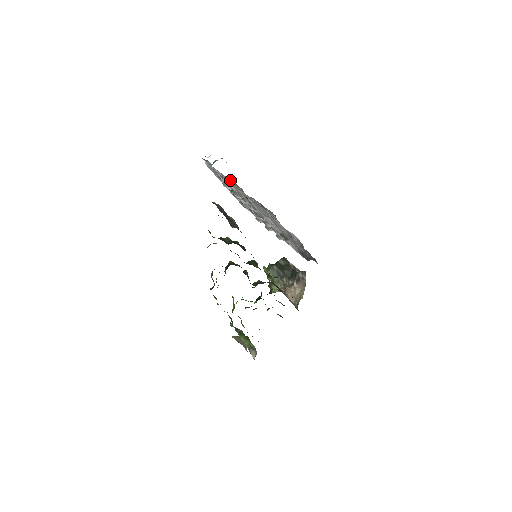
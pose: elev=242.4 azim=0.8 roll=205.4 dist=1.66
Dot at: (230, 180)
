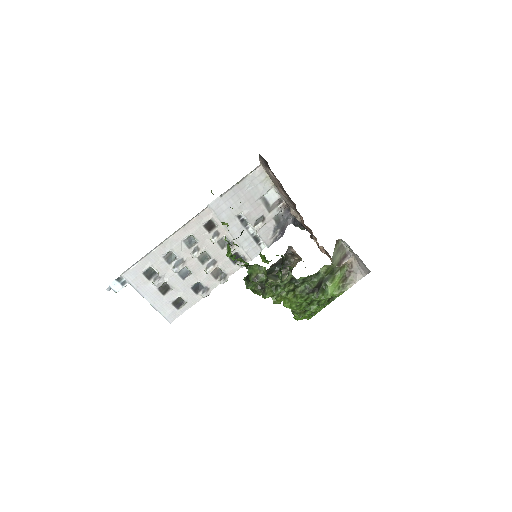
Dot at: occluded
